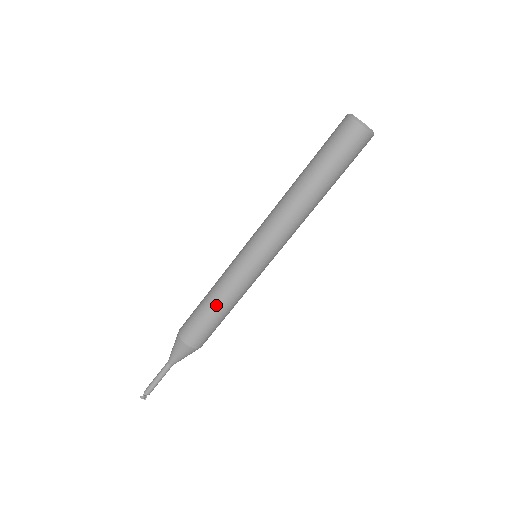
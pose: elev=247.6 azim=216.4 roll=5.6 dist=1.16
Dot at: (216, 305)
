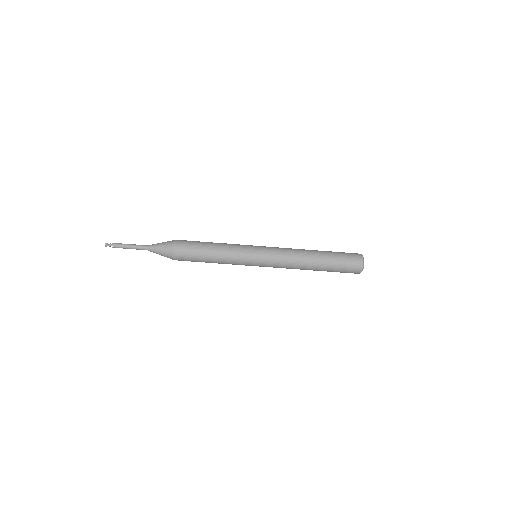
Dot at: (213, 257)
